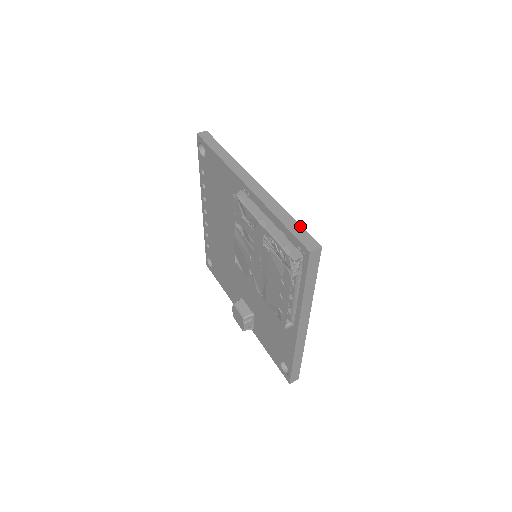
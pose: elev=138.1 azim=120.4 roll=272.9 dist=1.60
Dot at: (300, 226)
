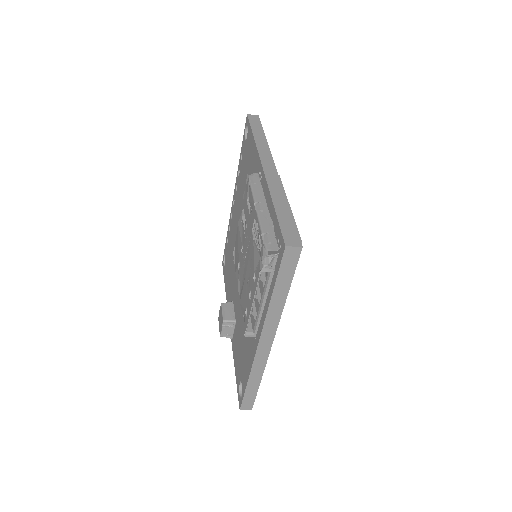
Dot at: (292, 220)
